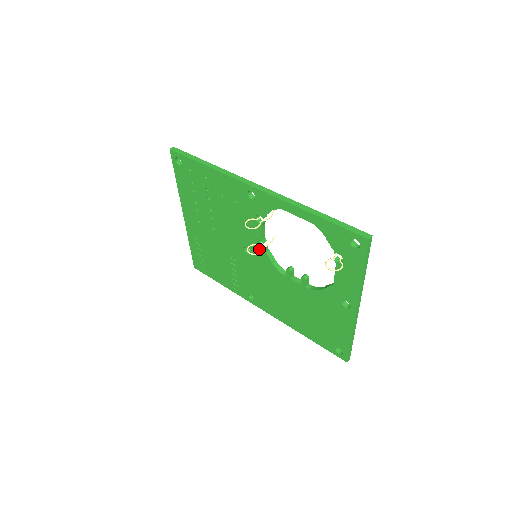
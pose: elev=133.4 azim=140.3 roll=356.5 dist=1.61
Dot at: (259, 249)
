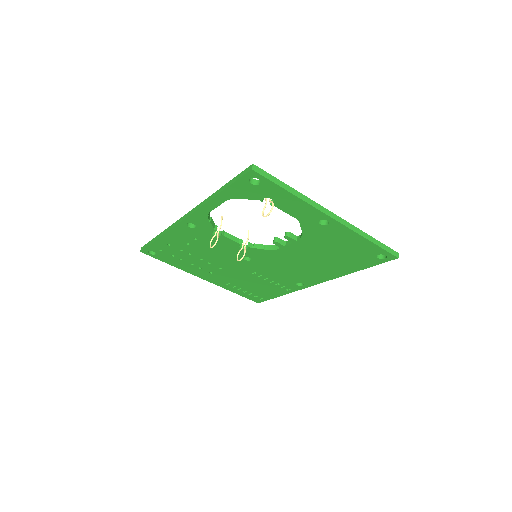
Dot at: (247, 250)
